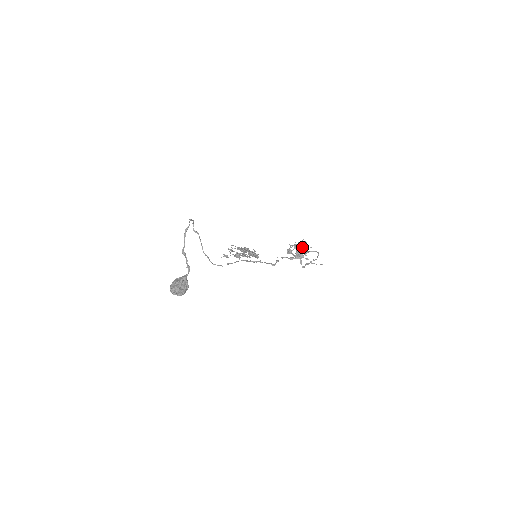
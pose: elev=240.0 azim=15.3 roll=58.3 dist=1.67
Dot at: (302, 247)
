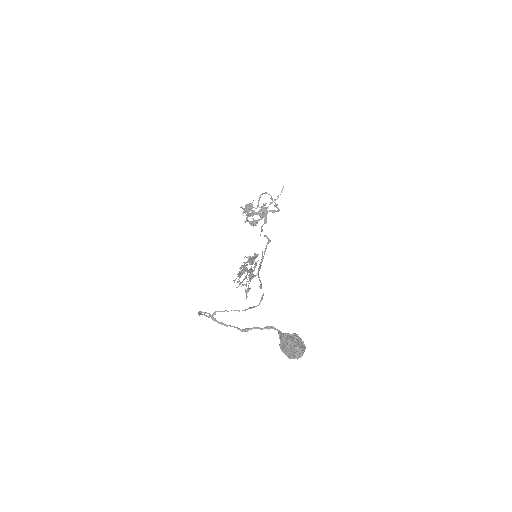
Dot at: (251, 210)
